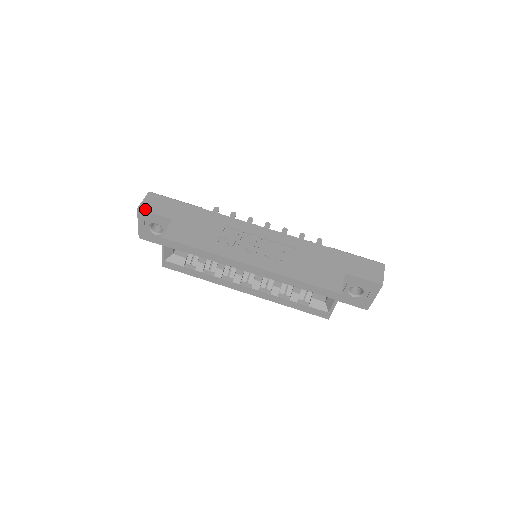
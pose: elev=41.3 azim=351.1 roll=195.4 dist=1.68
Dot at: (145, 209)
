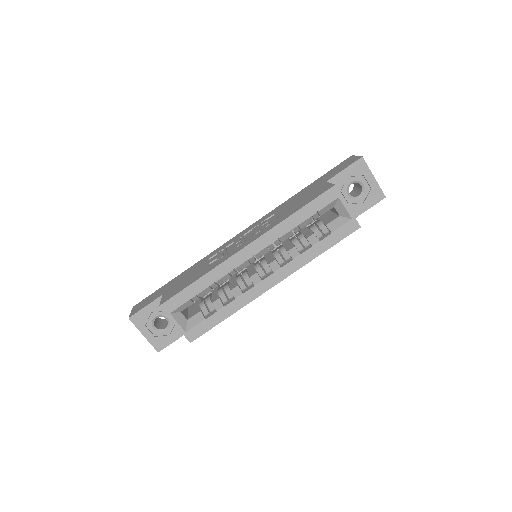
Dot at: (135, 312)
